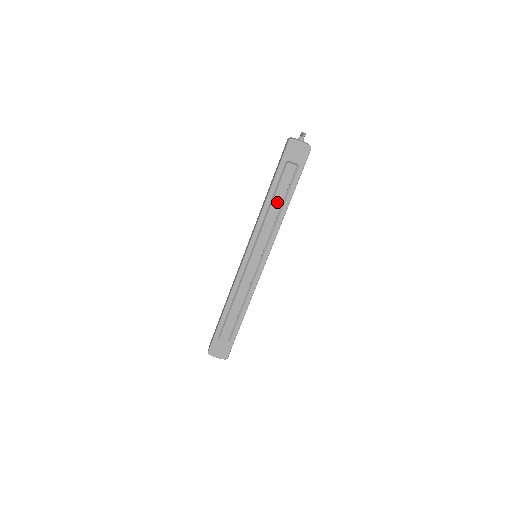
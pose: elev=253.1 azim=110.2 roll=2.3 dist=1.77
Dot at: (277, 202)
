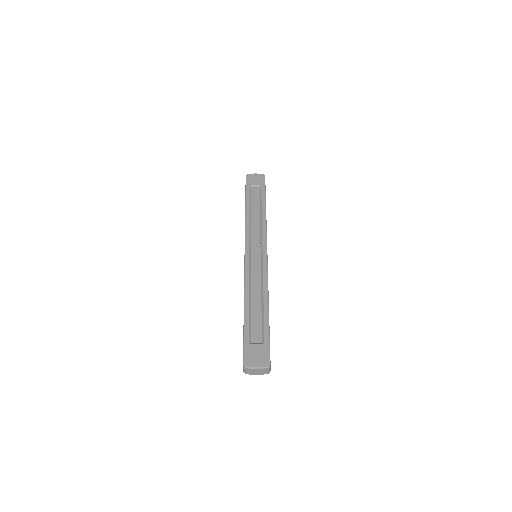
Dot at: (255, 212)
